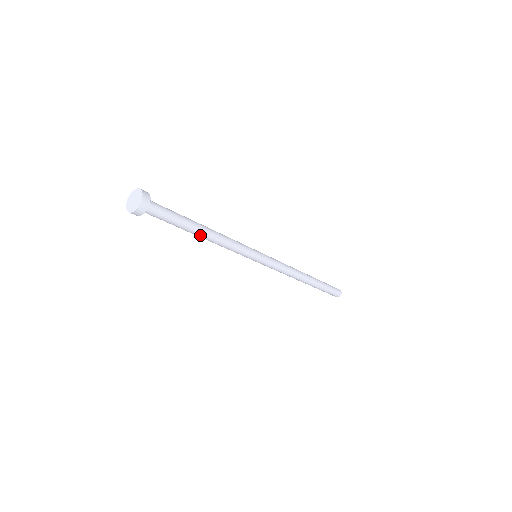
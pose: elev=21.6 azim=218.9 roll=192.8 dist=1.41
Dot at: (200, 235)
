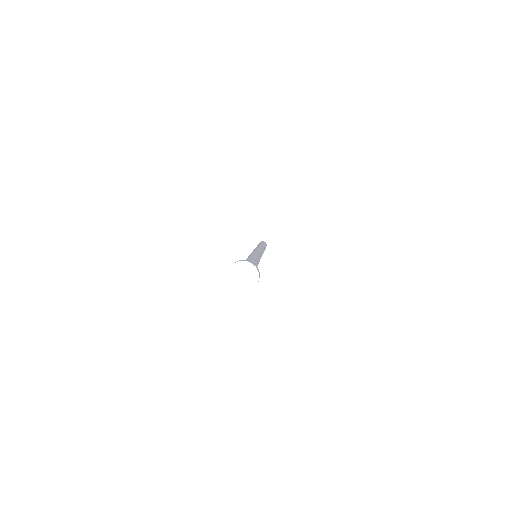
Dot at: occluded
